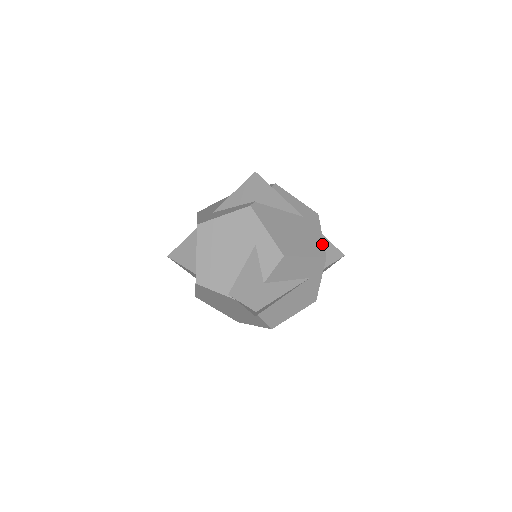
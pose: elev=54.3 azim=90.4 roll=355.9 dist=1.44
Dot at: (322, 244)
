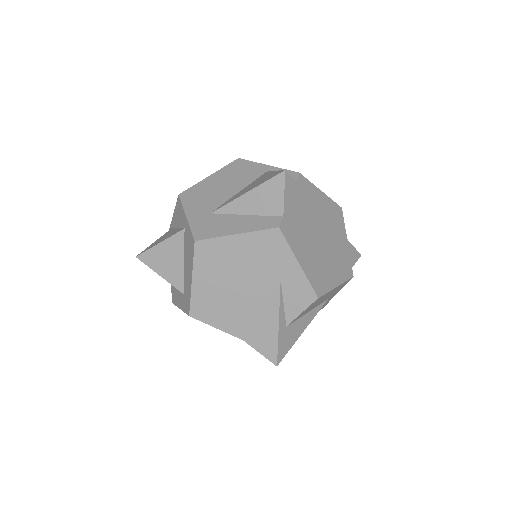
Dot at: (349, 257)
